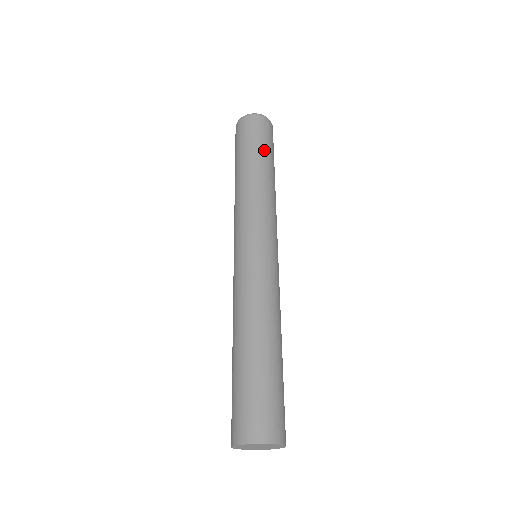
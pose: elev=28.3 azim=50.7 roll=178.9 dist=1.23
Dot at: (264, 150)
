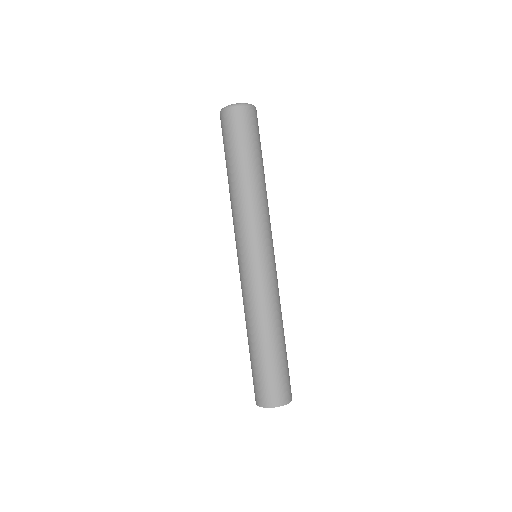
Dot at: (259, 151)
